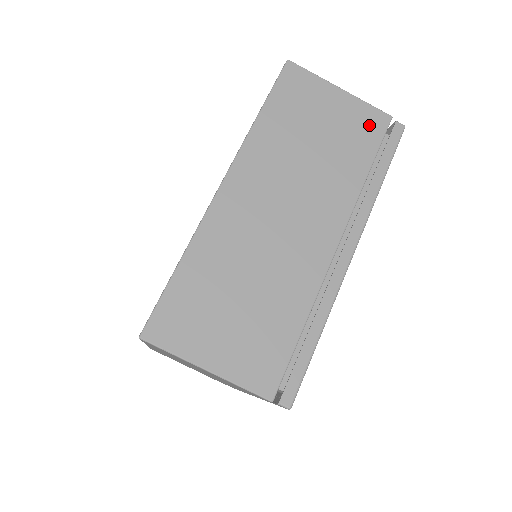
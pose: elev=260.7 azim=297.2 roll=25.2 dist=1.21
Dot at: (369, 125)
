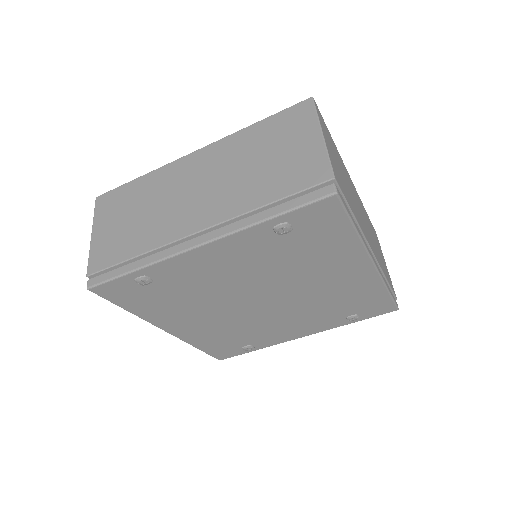
Dot at: occluded
